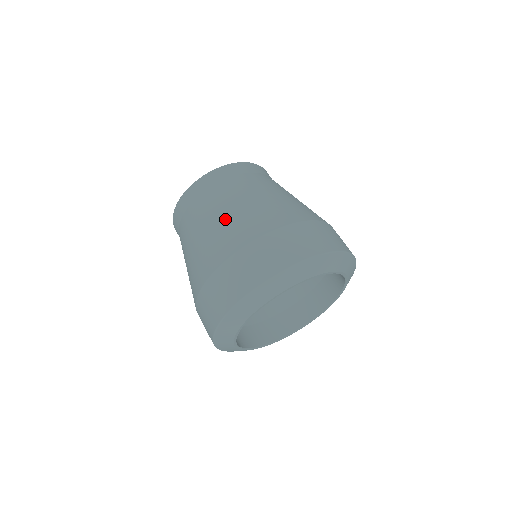
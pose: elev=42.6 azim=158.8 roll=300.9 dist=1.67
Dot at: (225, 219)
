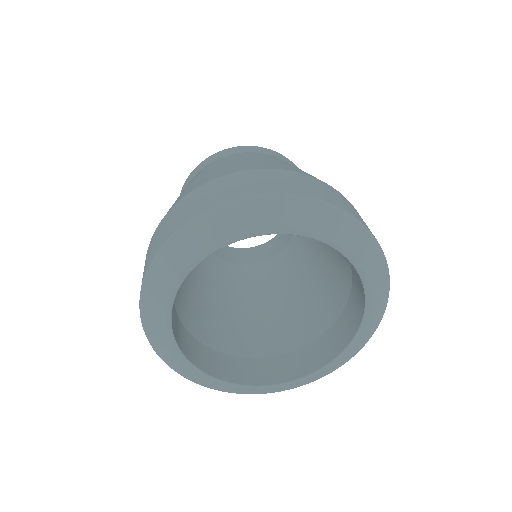
Dot at: occluded
